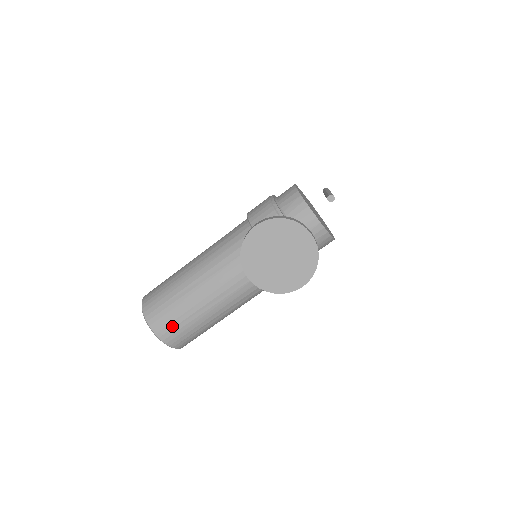
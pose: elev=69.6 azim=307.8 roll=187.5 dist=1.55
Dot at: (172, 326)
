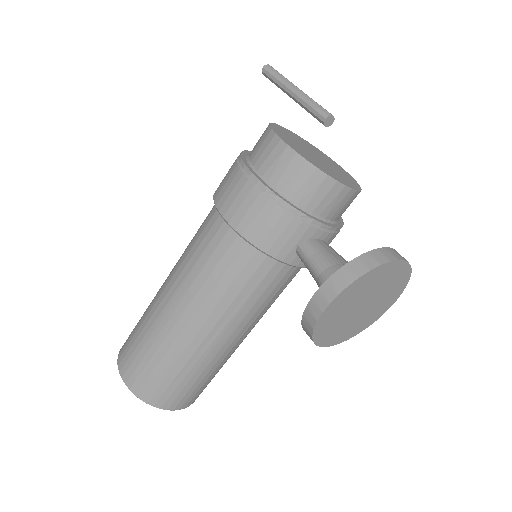
Dot at: (196, 392)
